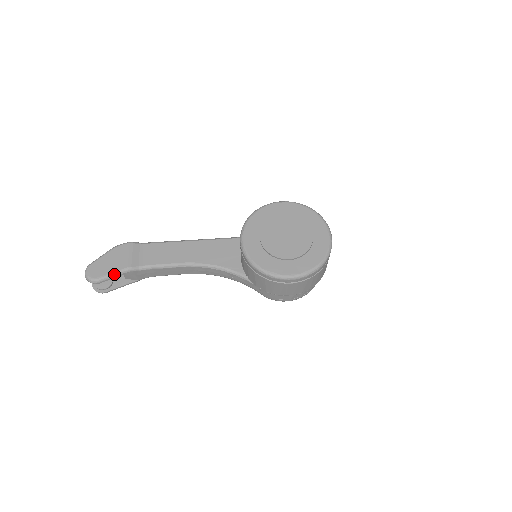
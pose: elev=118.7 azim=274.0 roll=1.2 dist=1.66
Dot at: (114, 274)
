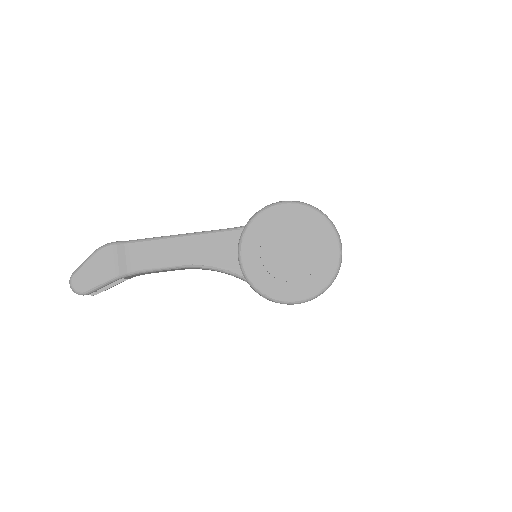
Dot at: (102, 285)
